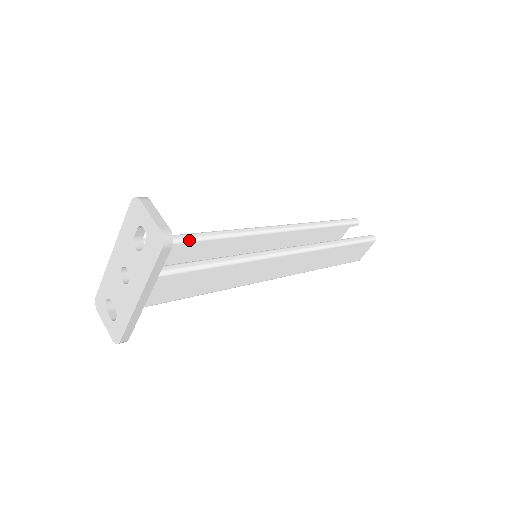
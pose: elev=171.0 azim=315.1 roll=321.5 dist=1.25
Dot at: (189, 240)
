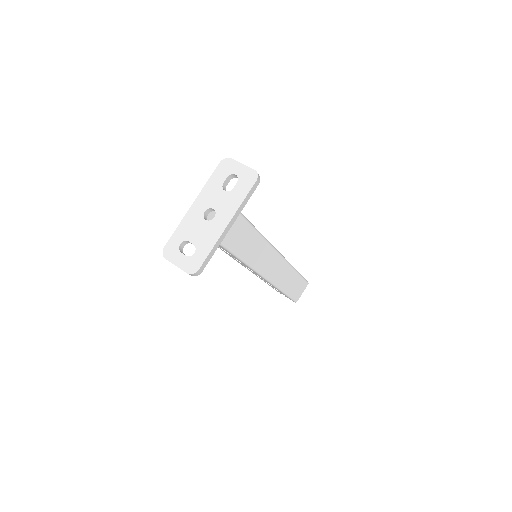
Dot at: occluded
